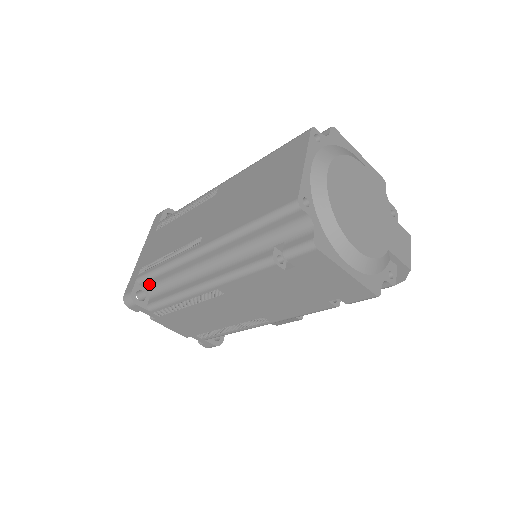
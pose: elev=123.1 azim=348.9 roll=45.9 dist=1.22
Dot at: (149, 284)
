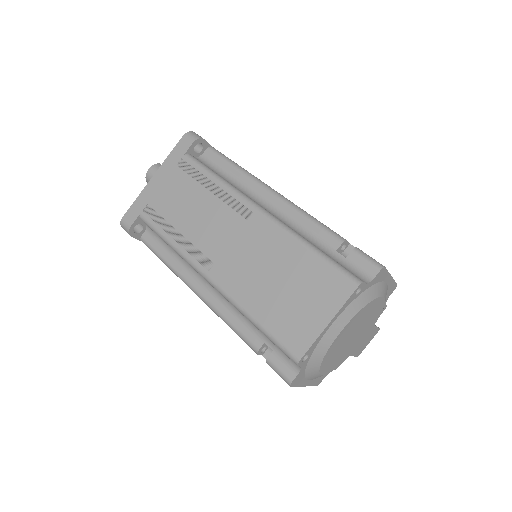
Dot at: occluded
